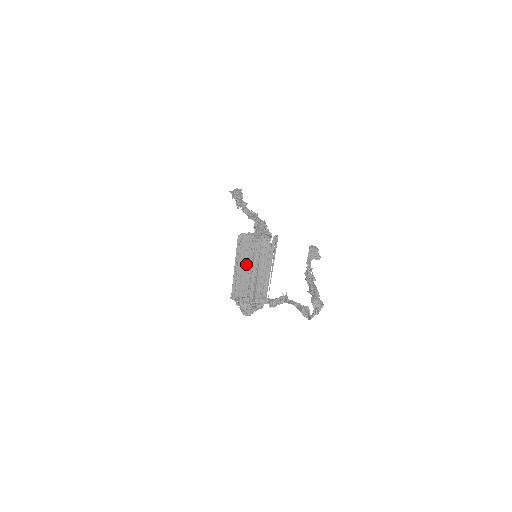
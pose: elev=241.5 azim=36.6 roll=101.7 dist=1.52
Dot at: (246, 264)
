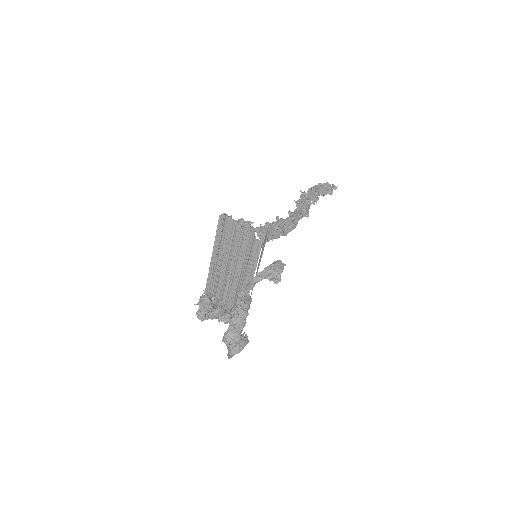
Dot at: (225, 257)
